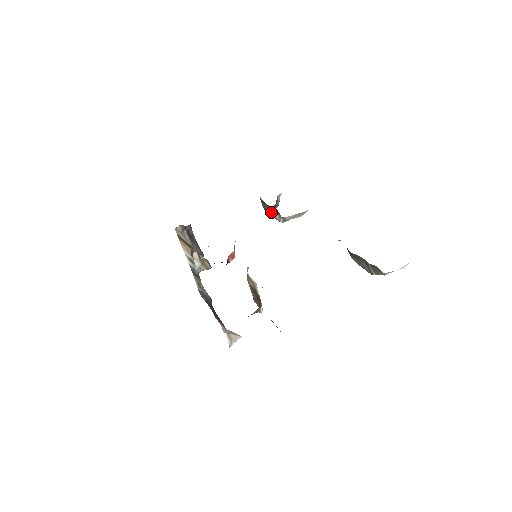
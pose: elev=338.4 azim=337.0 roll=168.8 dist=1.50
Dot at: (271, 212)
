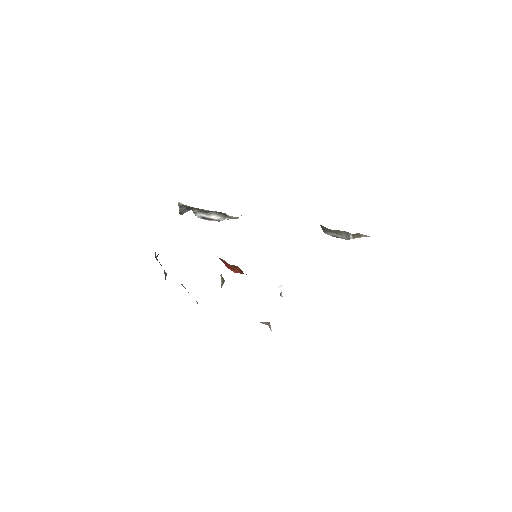
Dot at: (204, 215)
